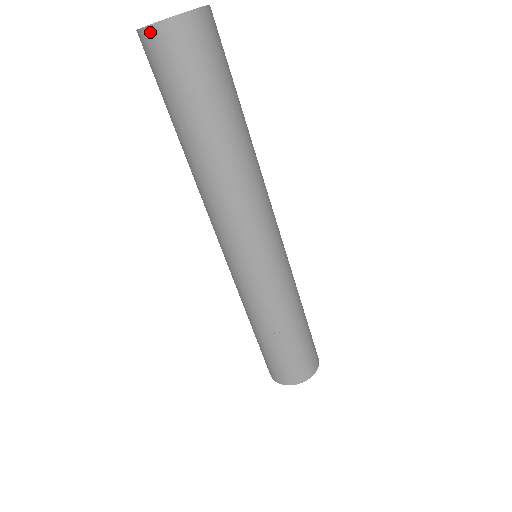
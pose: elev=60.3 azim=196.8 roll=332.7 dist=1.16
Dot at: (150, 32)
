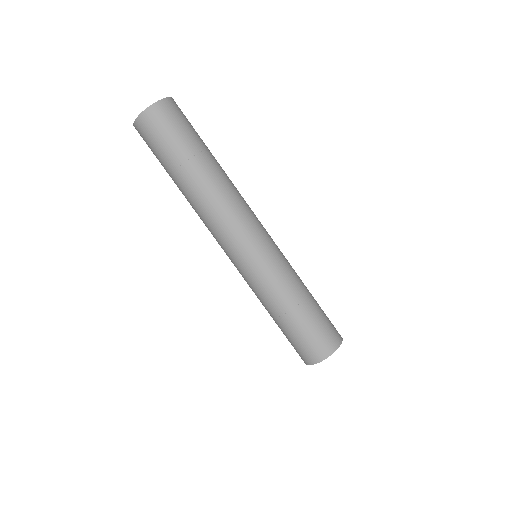
Dot at: (136, 124)
